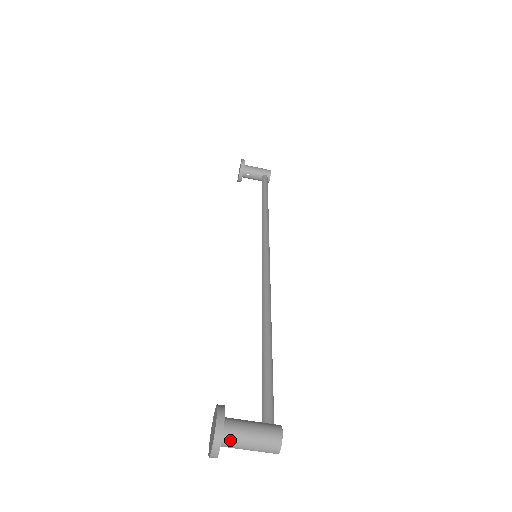
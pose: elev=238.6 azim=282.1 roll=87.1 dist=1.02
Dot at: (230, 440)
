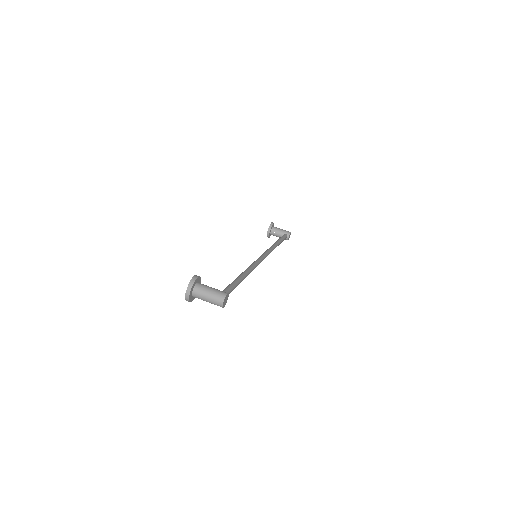
Dot at: (198, 290)
